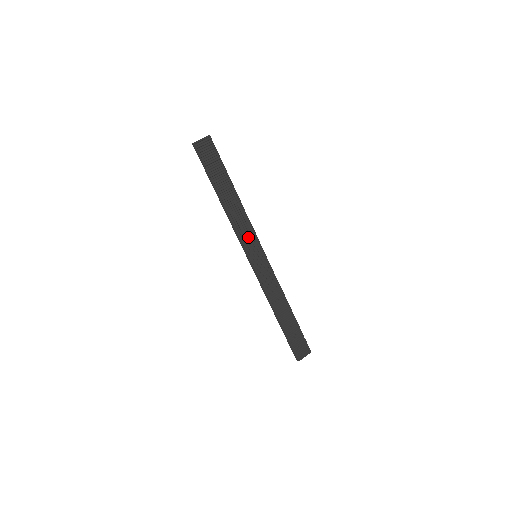
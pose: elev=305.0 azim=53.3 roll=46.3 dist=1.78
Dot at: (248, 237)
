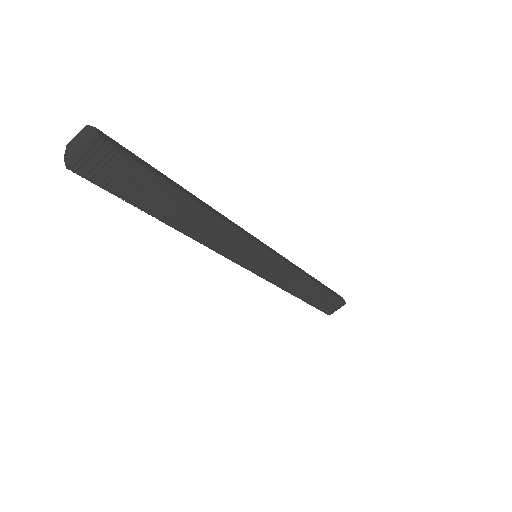
Dot at: (237, 248)
